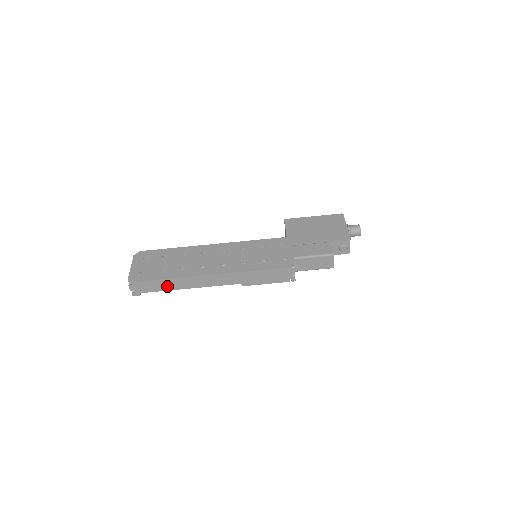
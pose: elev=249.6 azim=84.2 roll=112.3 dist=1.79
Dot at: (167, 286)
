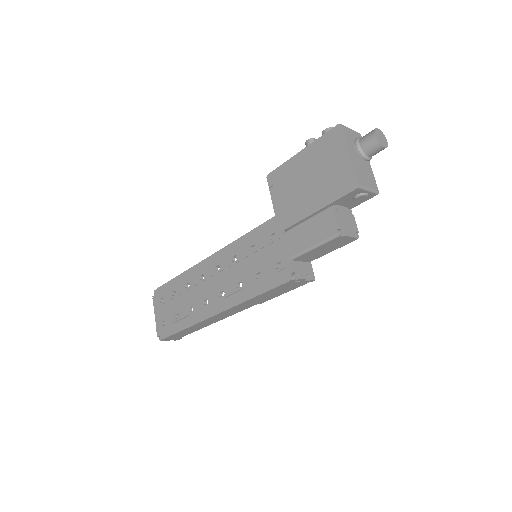
Dot at: (192, 330)
